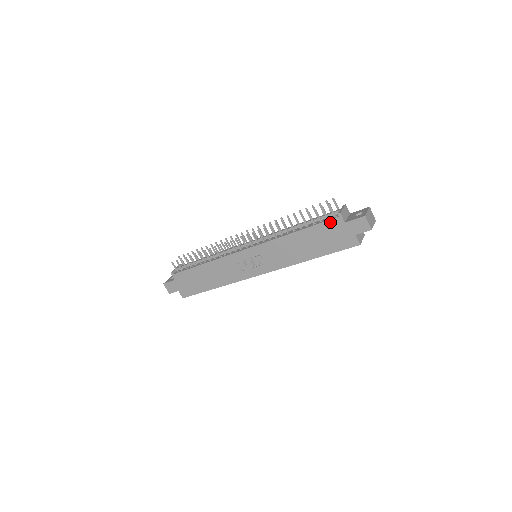
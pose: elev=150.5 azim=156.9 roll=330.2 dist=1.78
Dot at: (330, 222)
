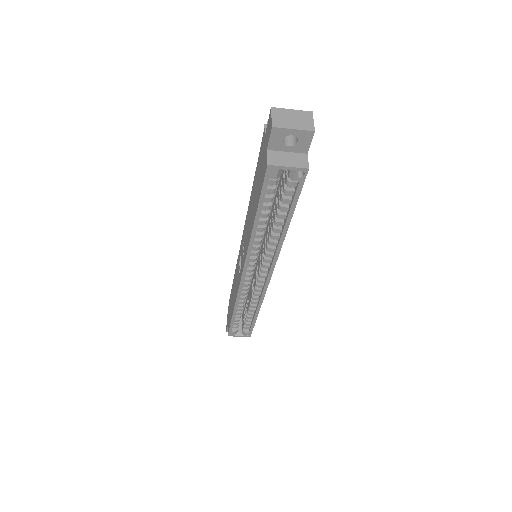
Dot at: (261, 147)
